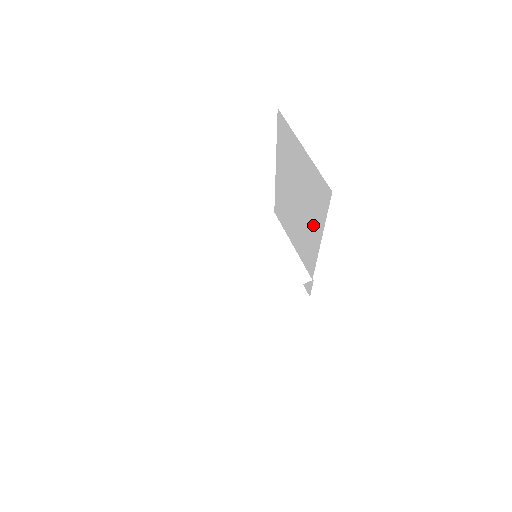
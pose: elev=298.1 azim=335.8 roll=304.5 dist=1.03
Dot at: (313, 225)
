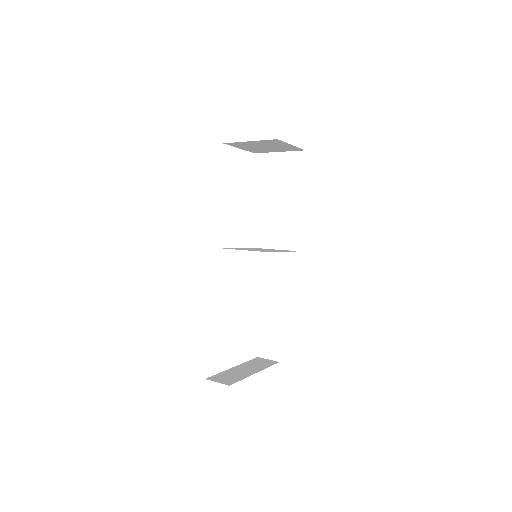
Dot at: (294, 196)
